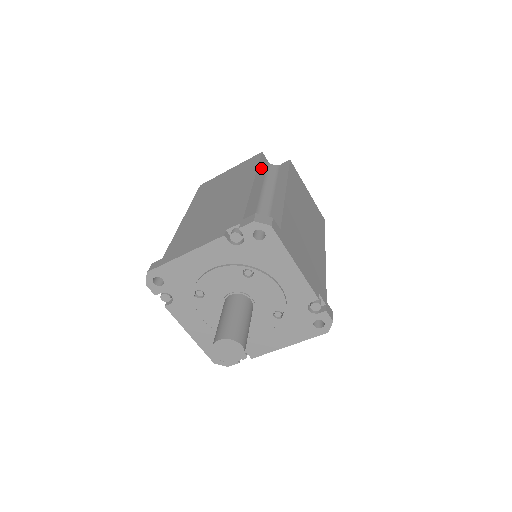
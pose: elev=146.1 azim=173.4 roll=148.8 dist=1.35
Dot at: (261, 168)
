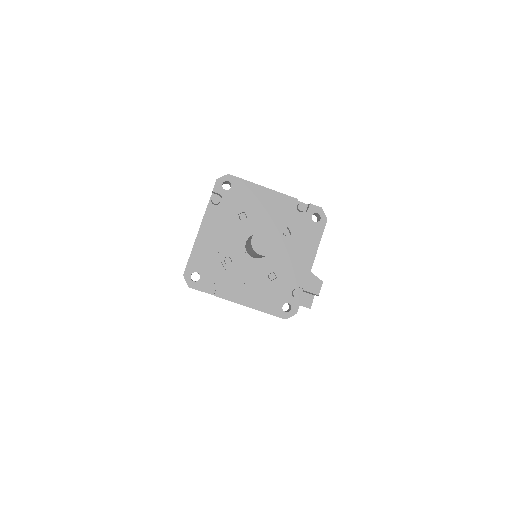
Dot at: occluded
